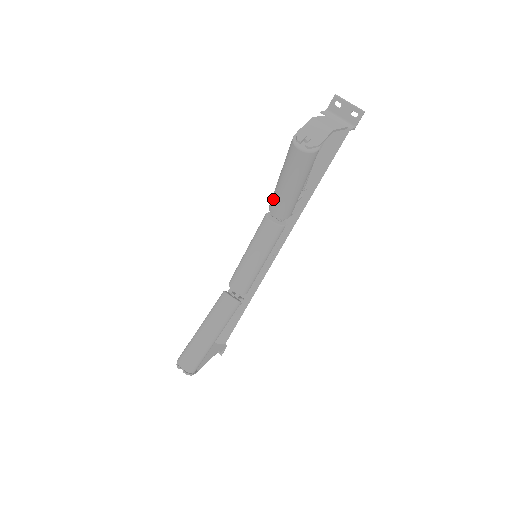
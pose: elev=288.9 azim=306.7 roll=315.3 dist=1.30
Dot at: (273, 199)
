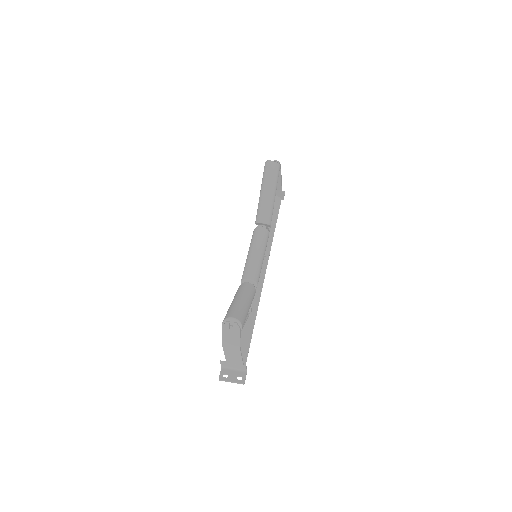
Dot at: (259, 210)
